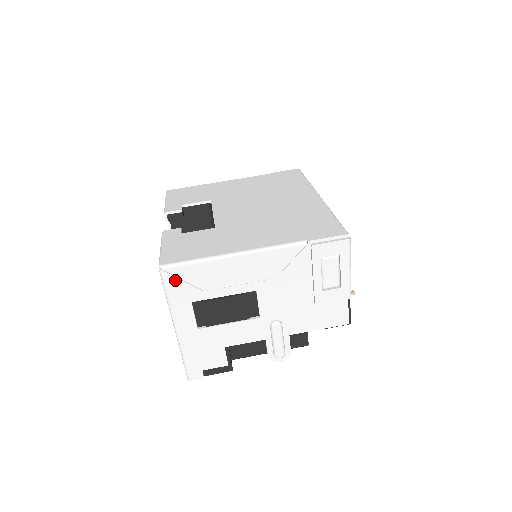
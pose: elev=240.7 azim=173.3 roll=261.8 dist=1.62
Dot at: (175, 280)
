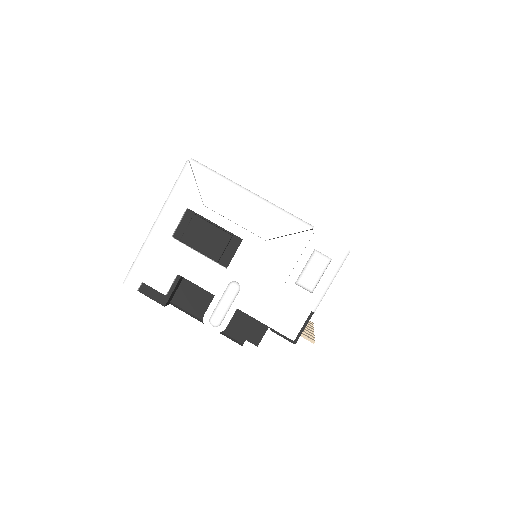
Dot at: (191, 178)
